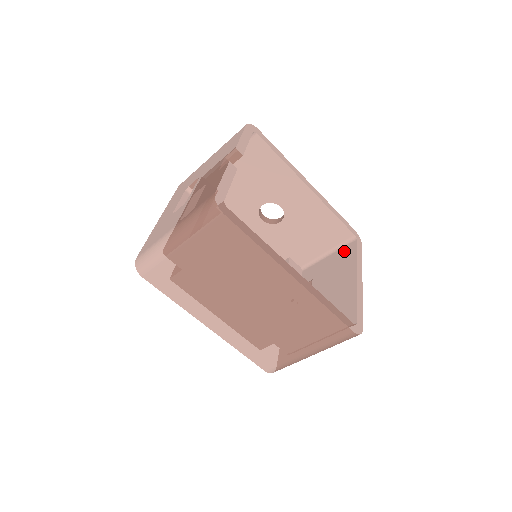
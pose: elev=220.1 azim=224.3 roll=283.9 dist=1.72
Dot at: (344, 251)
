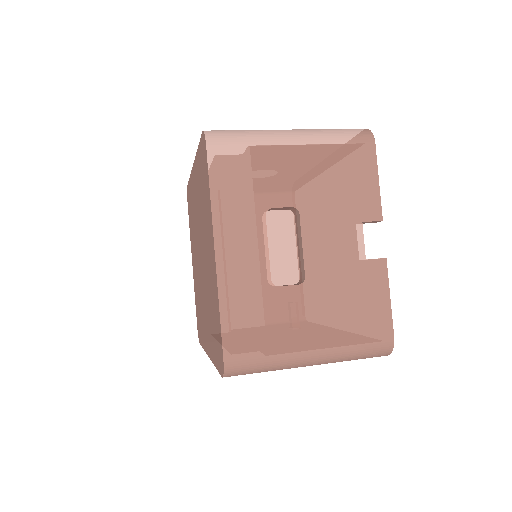
Dot at: occluded
